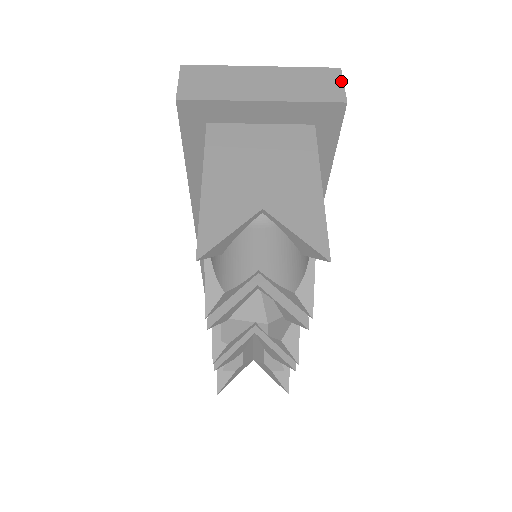
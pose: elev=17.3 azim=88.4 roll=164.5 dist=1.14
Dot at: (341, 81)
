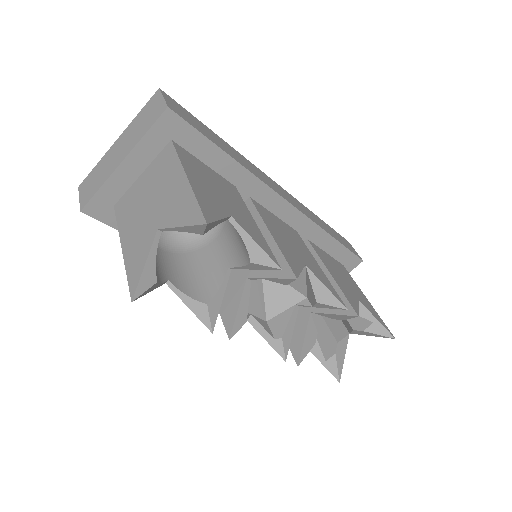
Dot at: (161, 97)
